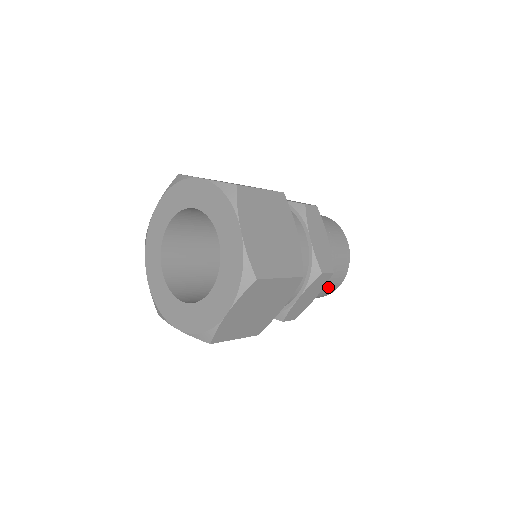
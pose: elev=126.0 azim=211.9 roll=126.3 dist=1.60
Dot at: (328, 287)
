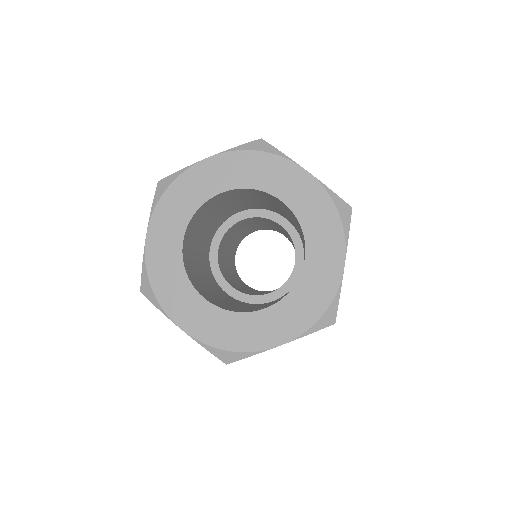
Dot at: occluded
